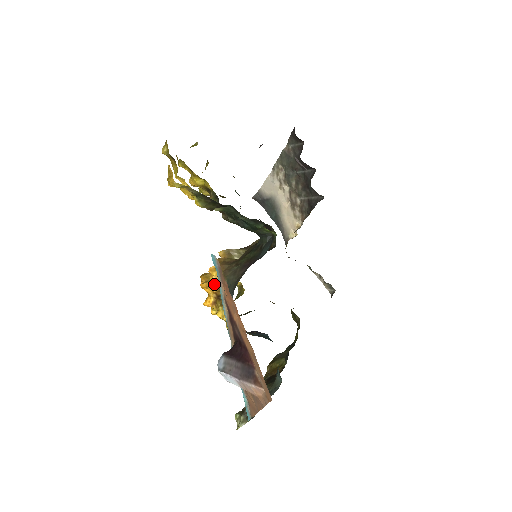
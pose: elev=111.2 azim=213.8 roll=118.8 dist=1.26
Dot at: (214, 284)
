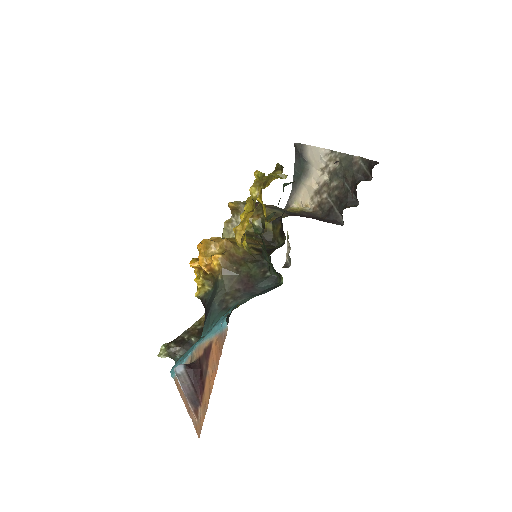
Dot at: (209, 269)
